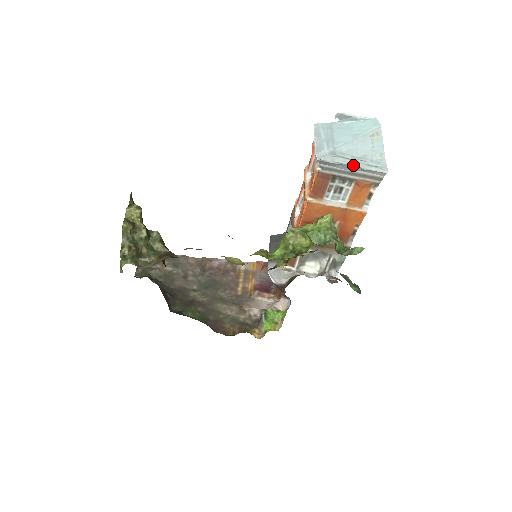
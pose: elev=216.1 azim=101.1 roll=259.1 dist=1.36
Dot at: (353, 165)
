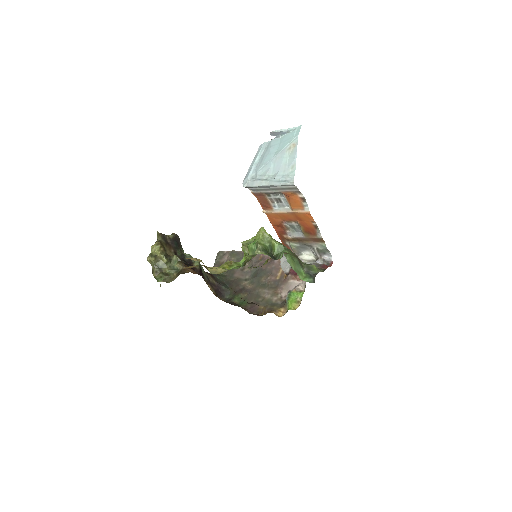
Dot at: (267, 185)
